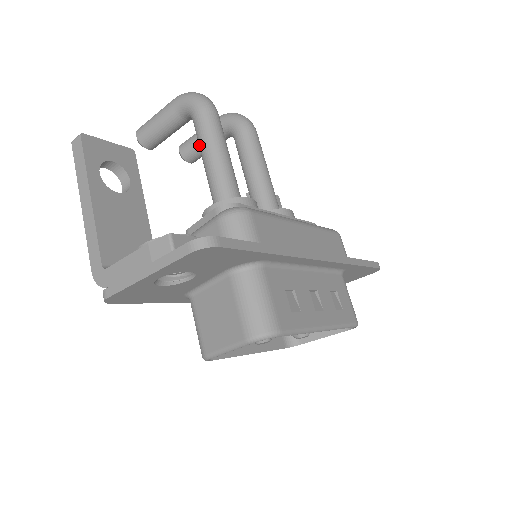
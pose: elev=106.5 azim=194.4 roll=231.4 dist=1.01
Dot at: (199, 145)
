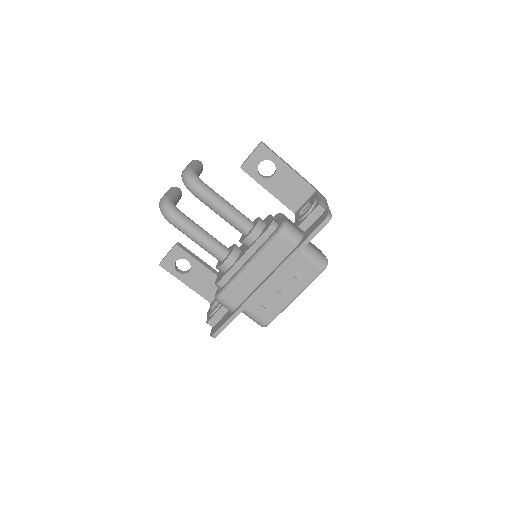
Dot at: occluded
